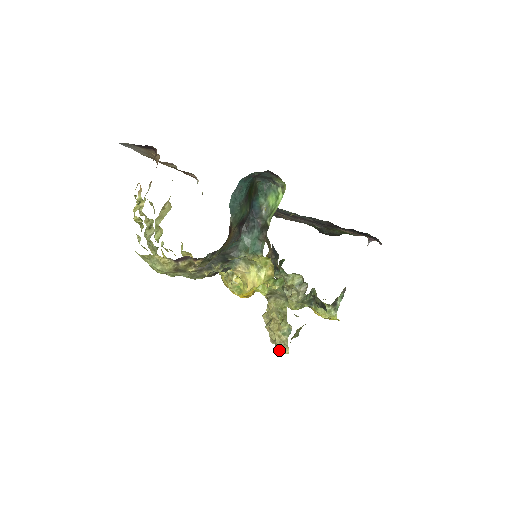
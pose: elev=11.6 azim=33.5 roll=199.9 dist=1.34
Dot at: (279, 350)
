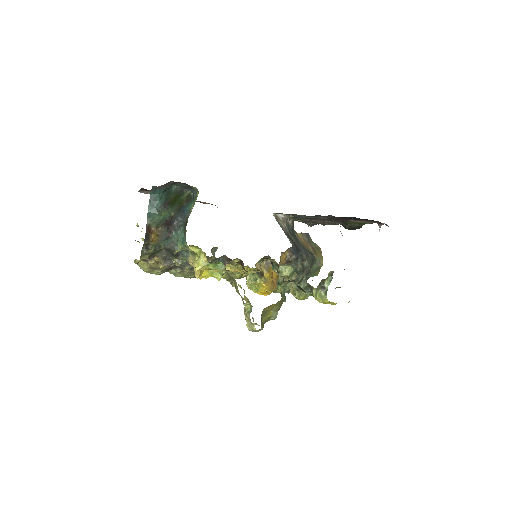
Dot at: (249, 327)
